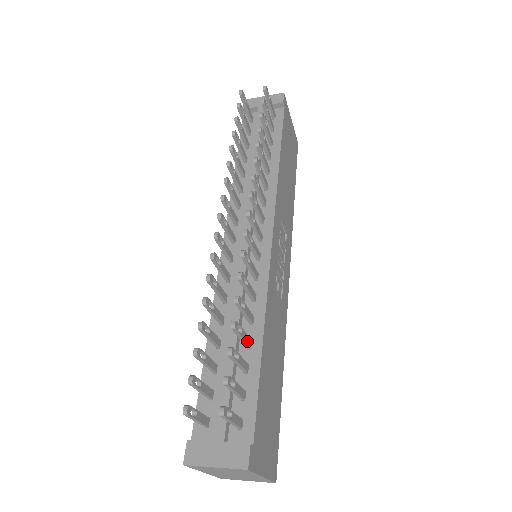
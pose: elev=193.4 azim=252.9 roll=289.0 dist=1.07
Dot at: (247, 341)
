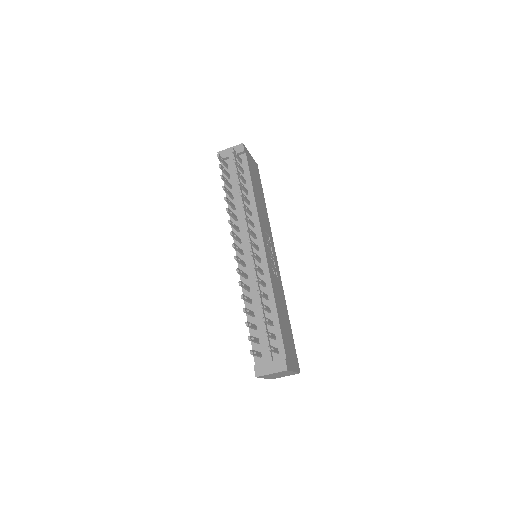
Dot at: (269, 310)
